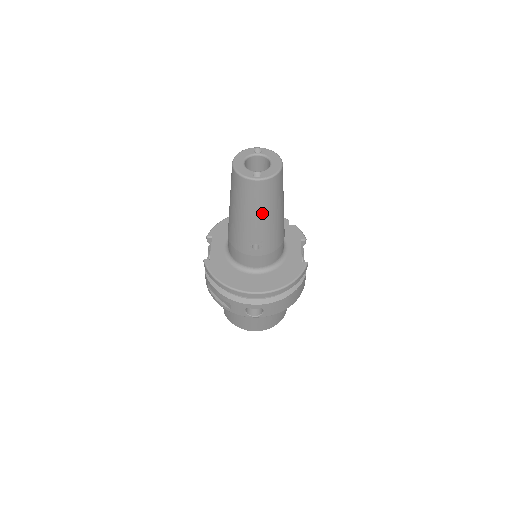
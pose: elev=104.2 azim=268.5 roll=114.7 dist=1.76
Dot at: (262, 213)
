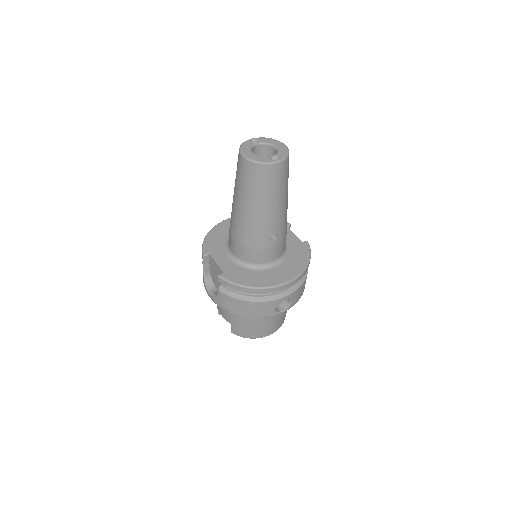
Dot at: (280, 197)
